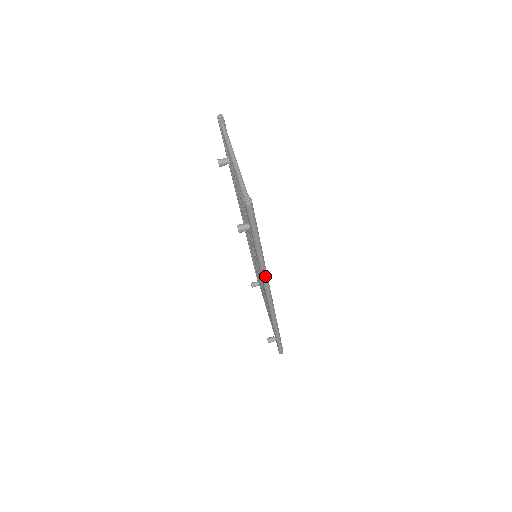
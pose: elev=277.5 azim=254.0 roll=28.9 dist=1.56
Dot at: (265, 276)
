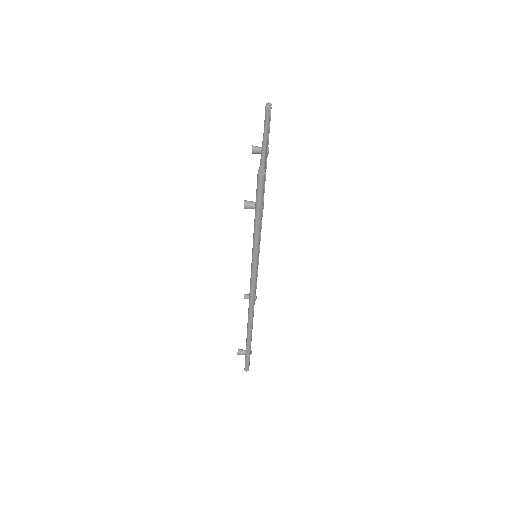
Dot at: (255, 266)
